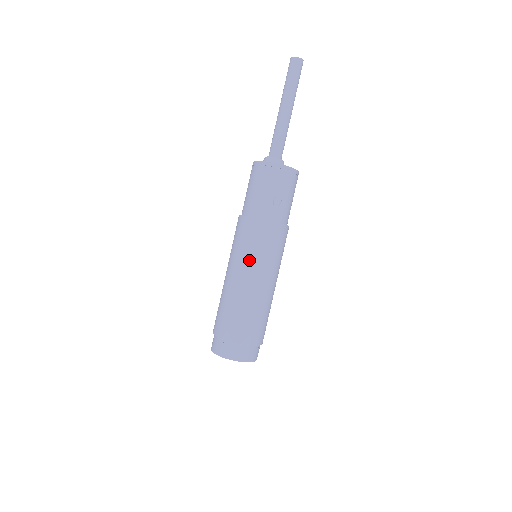
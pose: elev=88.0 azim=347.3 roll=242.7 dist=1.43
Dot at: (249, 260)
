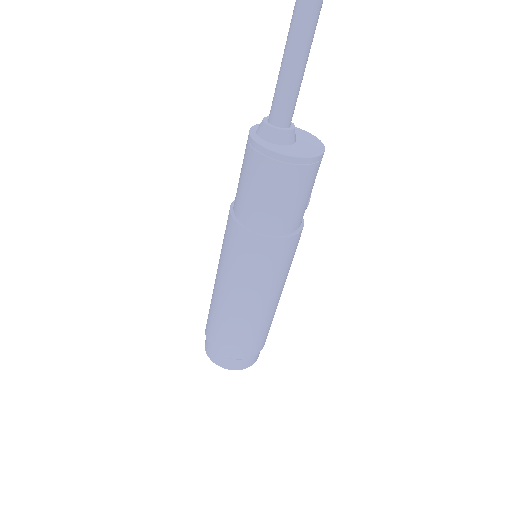
Dot at: (280, 281)
